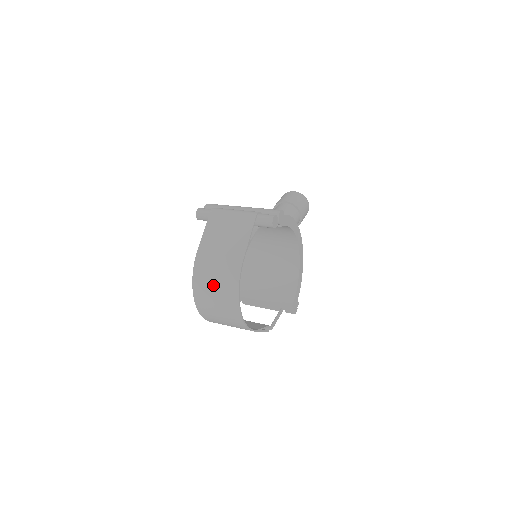
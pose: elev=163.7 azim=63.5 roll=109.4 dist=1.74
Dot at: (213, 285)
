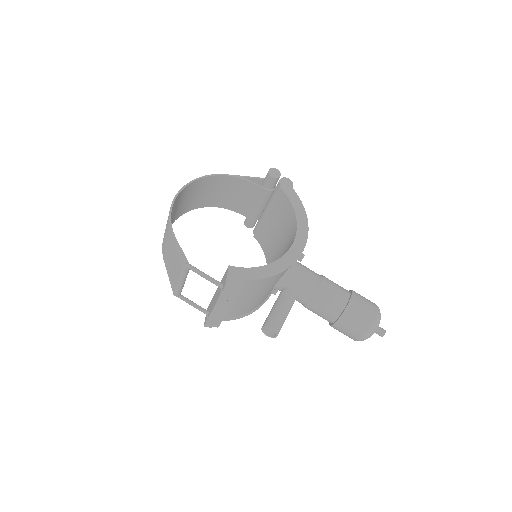
Dot at: (192, 196)
